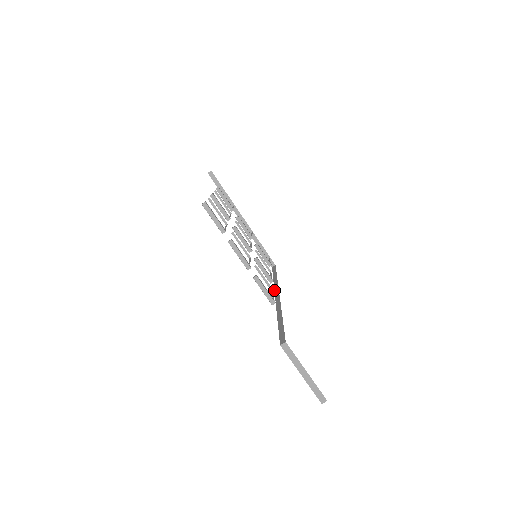
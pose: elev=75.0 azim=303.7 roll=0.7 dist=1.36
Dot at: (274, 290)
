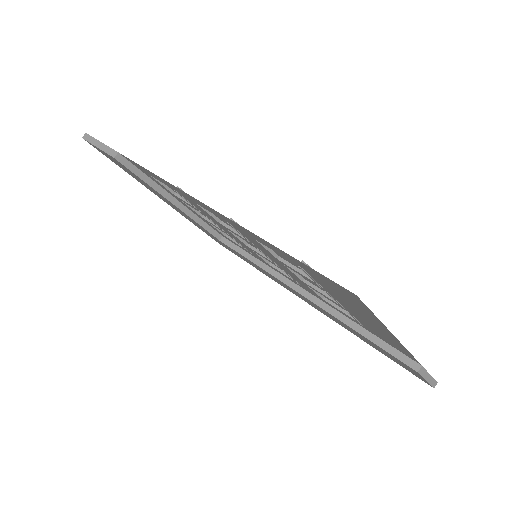
Dot at: (282, 282)
